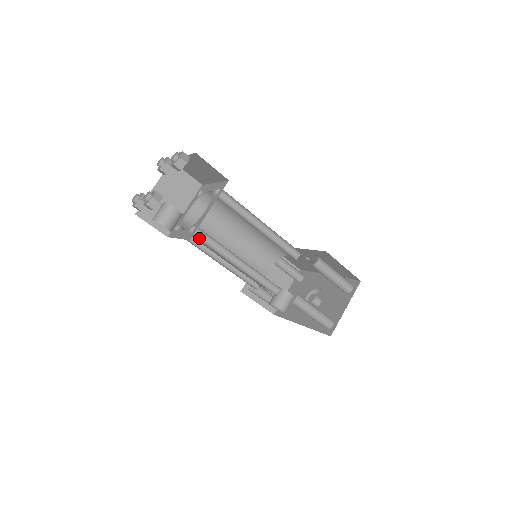
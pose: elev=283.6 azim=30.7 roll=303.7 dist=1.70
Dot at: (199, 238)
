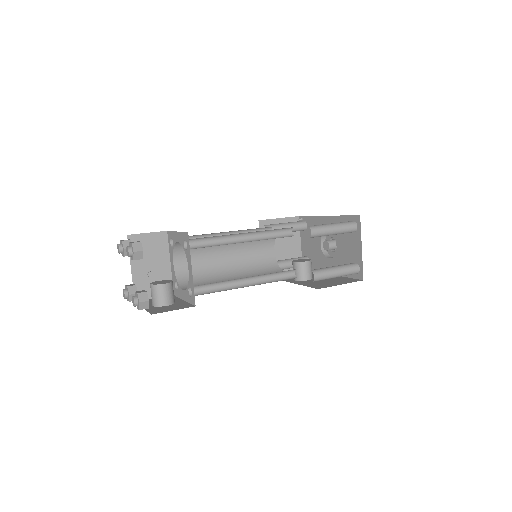
Dot at: (200, 292)
